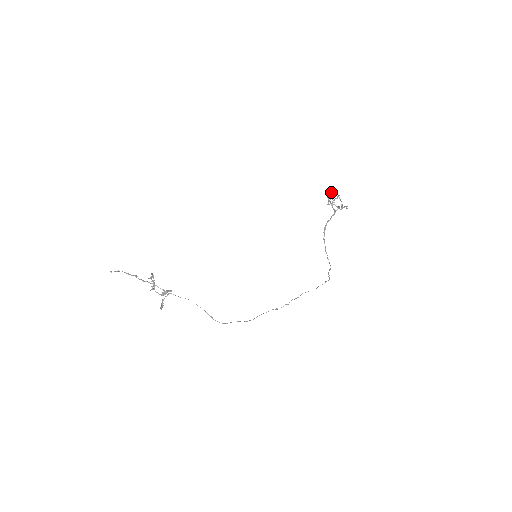
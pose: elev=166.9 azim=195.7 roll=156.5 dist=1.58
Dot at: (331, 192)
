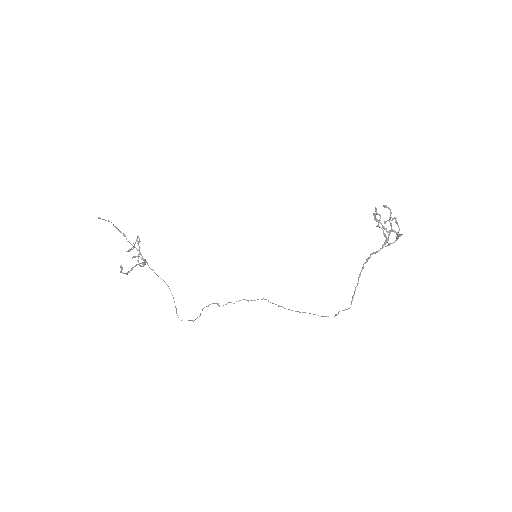
Dot at: occluded
